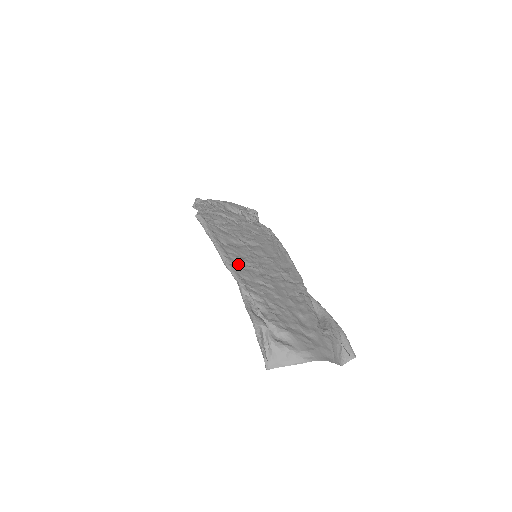
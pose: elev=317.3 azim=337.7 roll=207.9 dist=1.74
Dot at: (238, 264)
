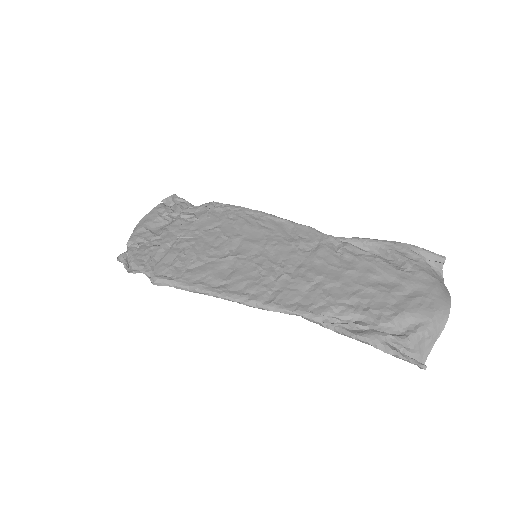
Dot at: (268, 293)
